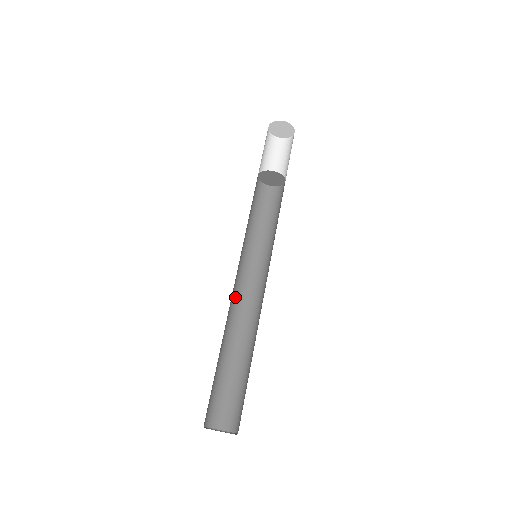
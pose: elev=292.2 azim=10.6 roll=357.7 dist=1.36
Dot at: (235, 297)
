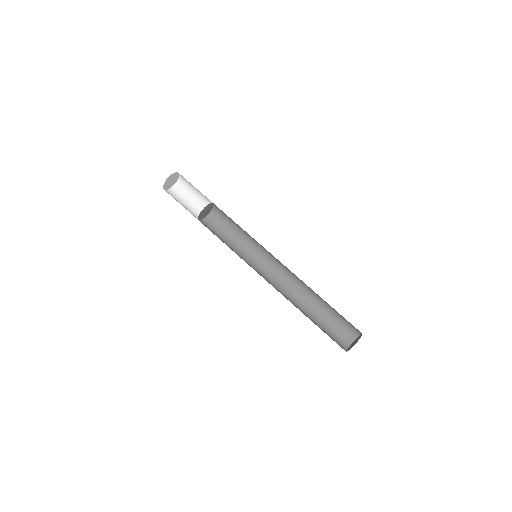
Dot at: occluded
